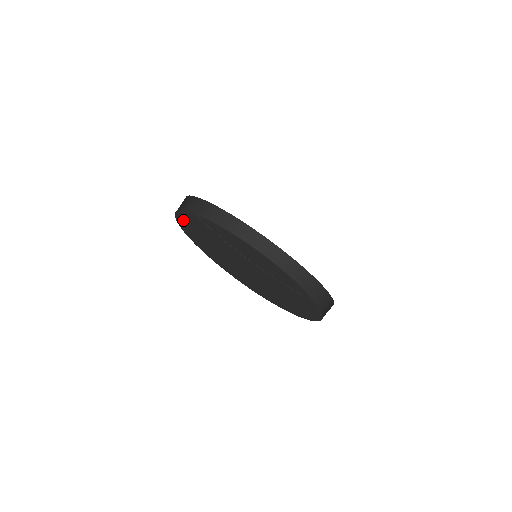
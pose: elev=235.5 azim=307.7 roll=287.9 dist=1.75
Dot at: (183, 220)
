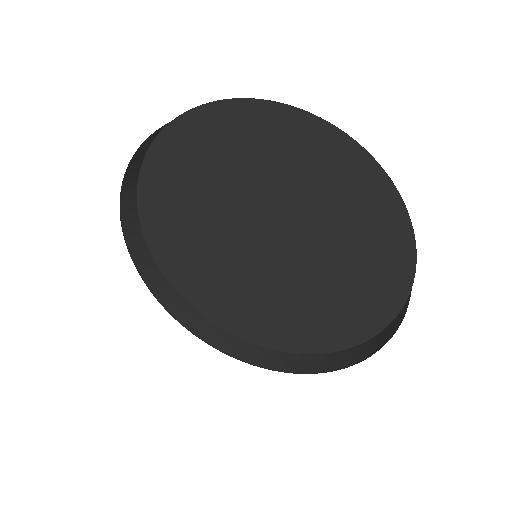
Dot at: occluded
